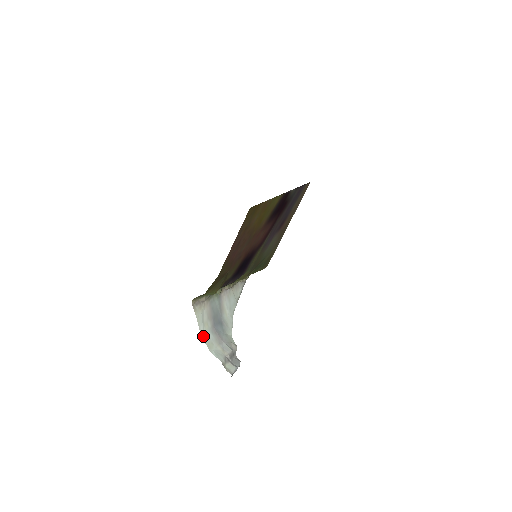
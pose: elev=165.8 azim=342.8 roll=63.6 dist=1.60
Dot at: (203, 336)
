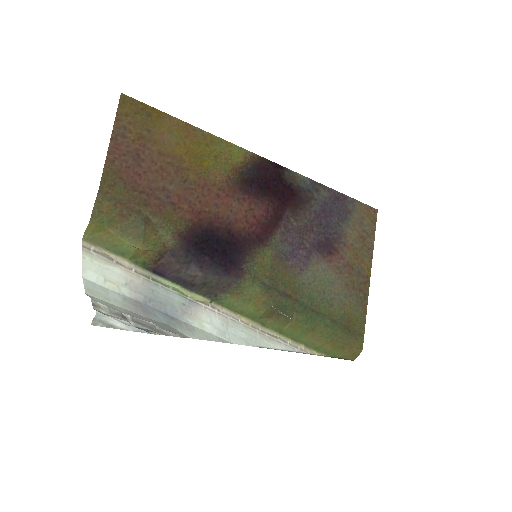
Dot at: (89, 282)
